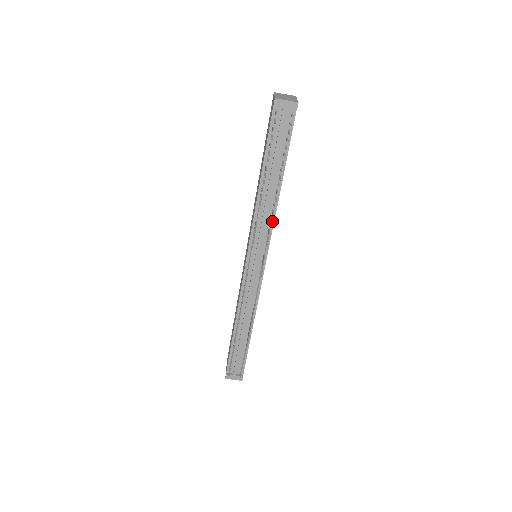
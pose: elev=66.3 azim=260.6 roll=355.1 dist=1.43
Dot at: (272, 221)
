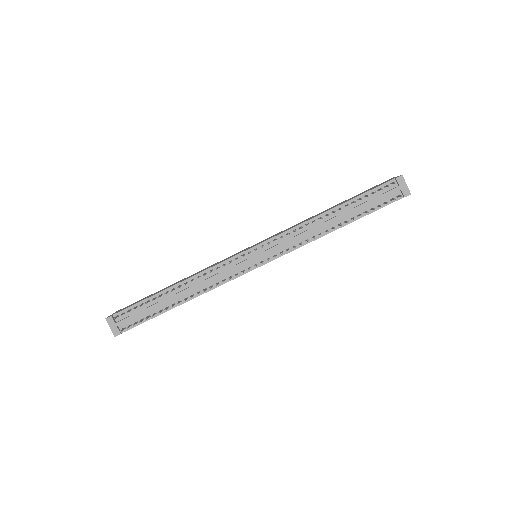
Dot at: occluded
